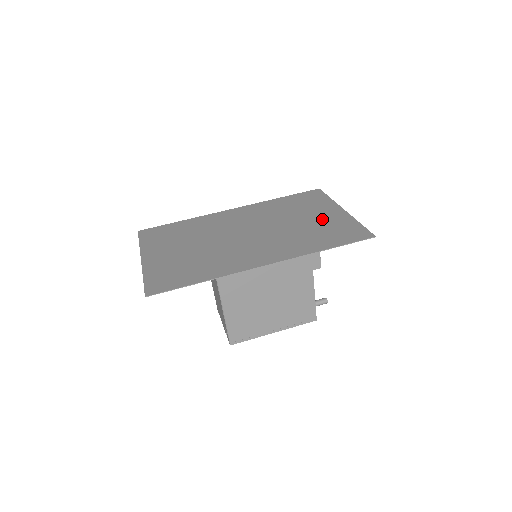
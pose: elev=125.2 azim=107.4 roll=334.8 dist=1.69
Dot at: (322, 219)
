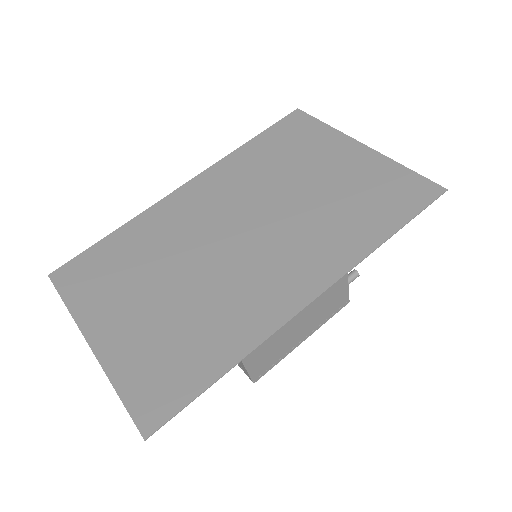
Dot at: (342, 172)
